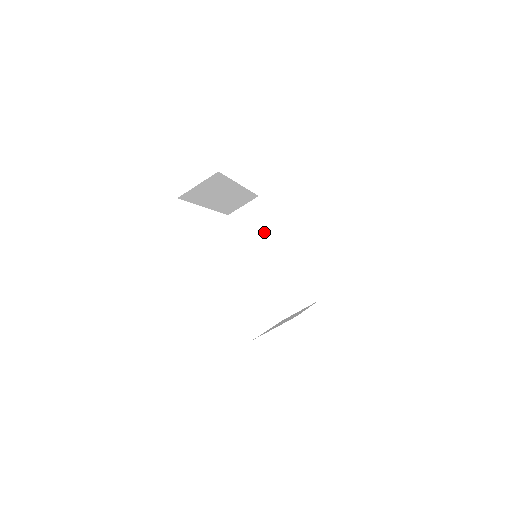
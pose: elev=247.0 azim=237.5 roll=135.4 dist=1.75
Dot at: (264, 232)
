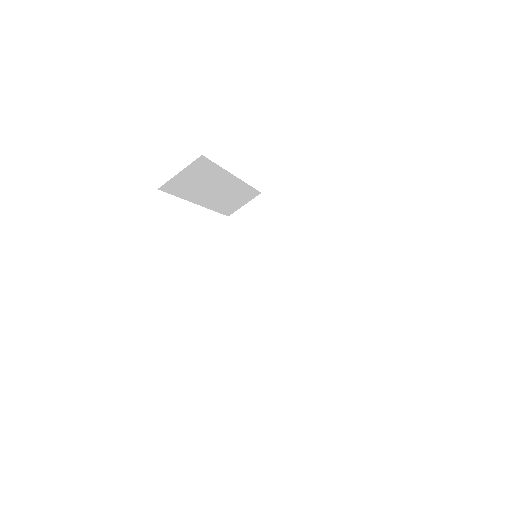
Dot at: (269, 233)
